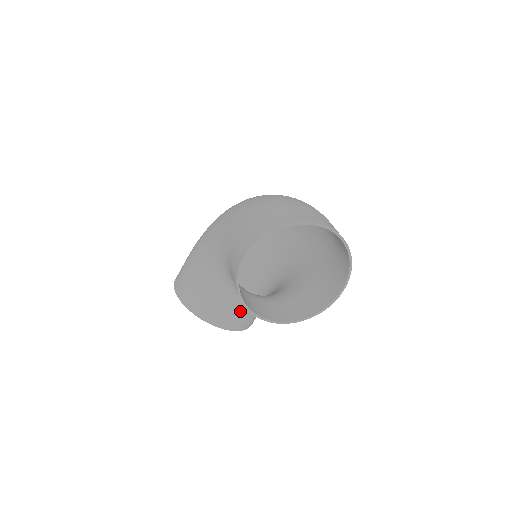
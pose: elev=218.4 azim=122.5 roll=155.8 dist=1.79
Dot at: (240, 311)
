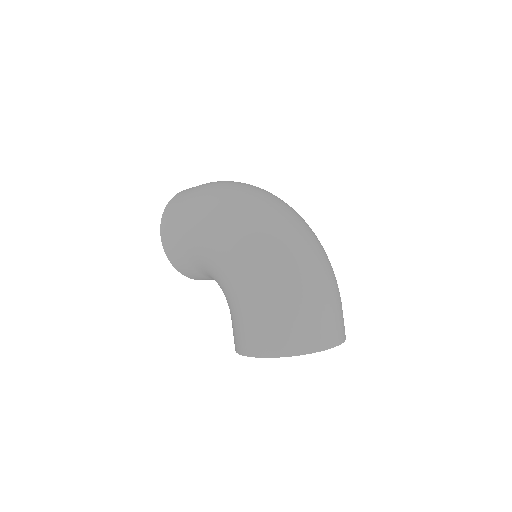
Dot at: occluded
